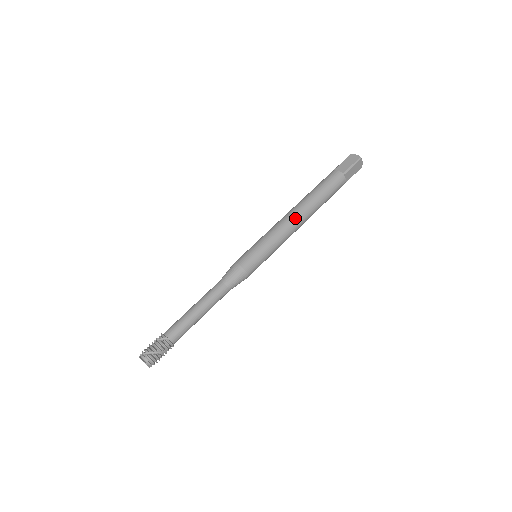
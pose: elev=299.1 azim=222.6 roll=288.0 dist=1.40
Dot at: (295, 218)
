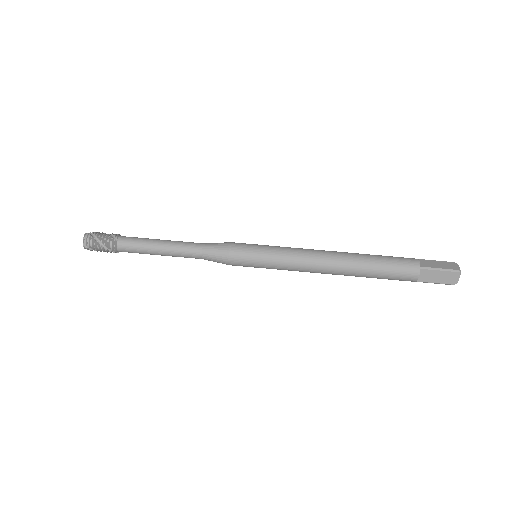
Dot at: (324, 257)
